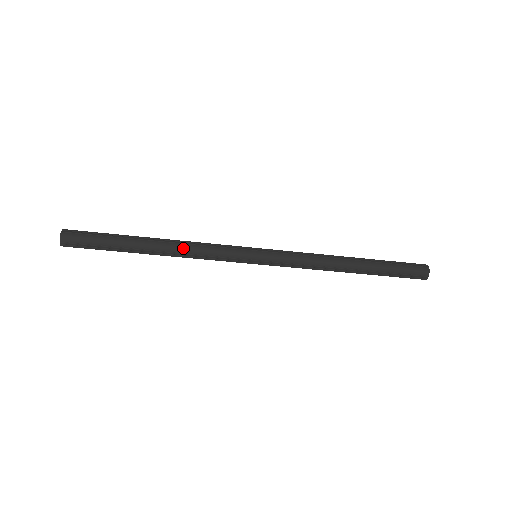
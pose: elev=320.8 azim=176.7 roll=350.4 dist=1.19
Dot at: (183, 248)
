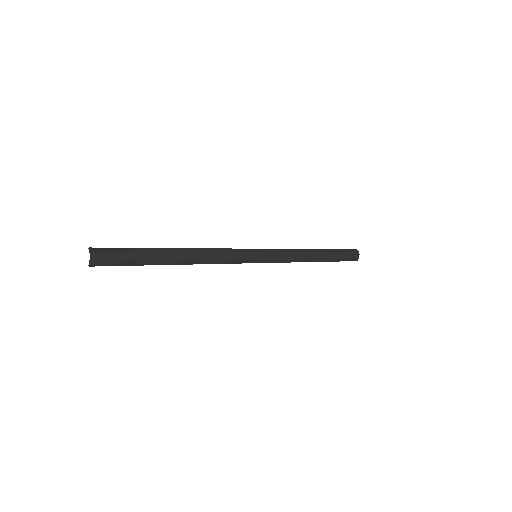
Dot at: (203, 256)
